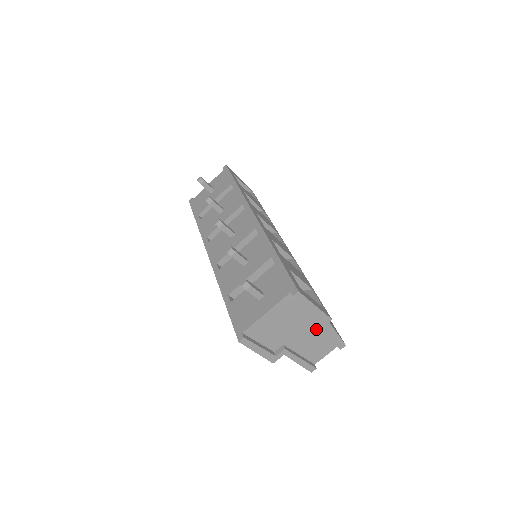
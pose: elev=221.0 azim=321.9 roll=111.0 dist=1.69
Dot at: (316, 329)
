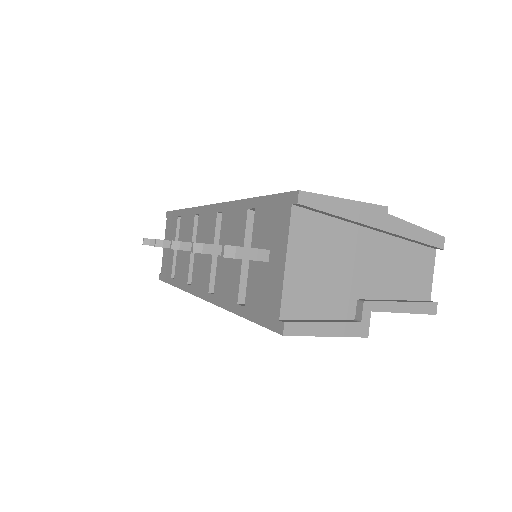
Dot at: (381, 242)
